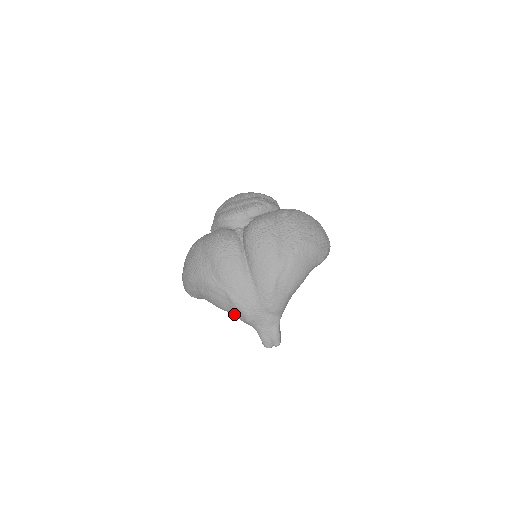
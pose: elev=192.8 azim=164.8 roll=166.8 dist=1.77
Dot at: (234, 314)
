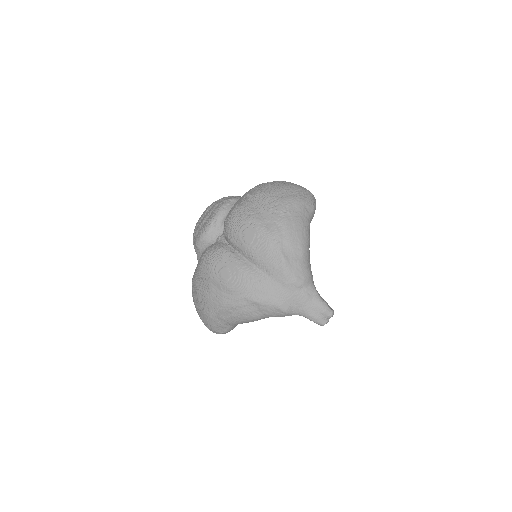
Dot at: (269, 315)
